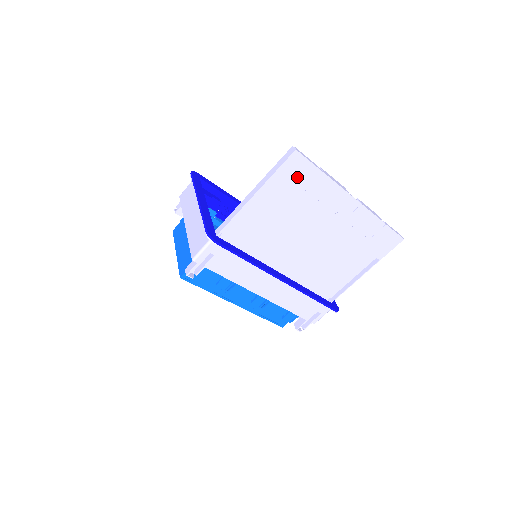
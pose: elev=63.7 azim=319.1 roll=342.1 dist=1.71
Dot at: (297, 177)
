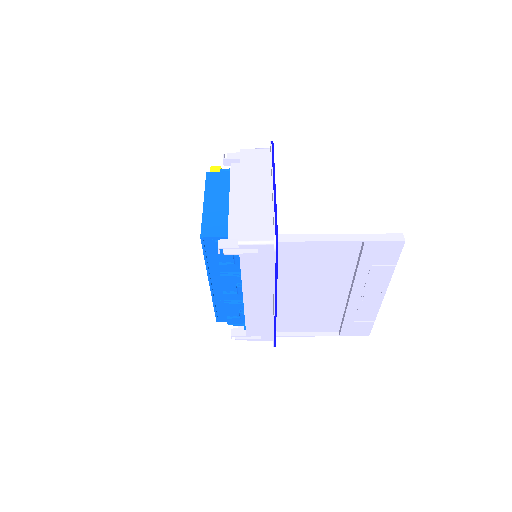
Dot at: (379, 255)
